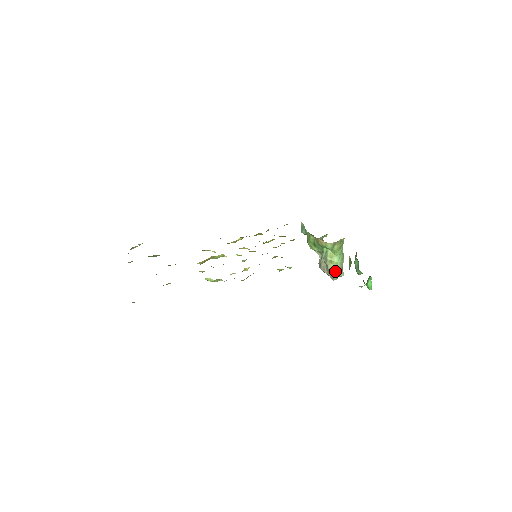
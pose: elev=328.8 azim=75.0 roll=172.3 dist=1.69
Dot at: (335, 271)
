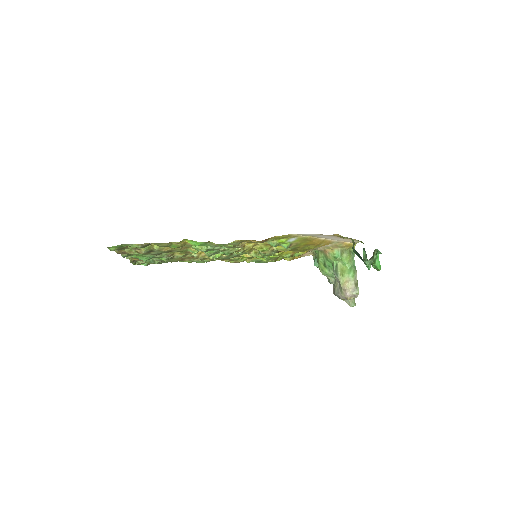
Dot at: (348, 286)
